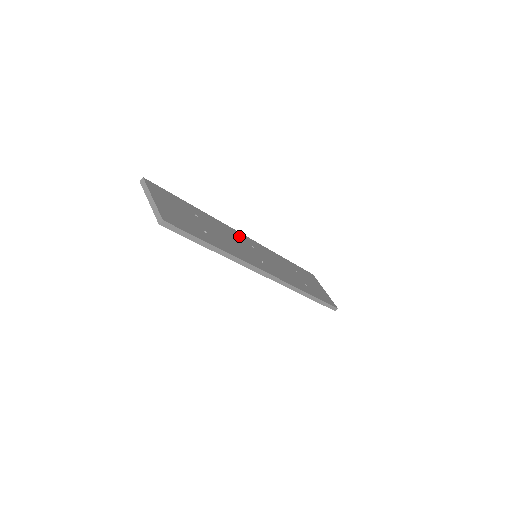
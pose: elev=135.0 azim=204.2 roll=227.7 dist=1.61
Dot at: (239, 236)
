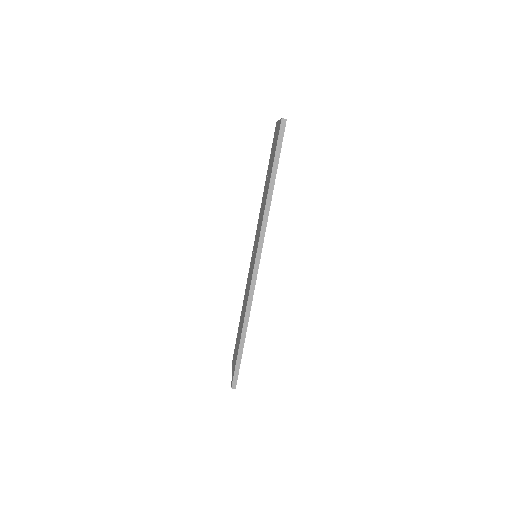
Dot at: occluded
